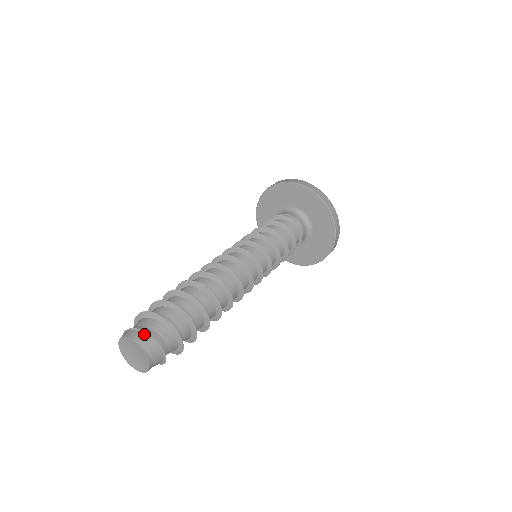
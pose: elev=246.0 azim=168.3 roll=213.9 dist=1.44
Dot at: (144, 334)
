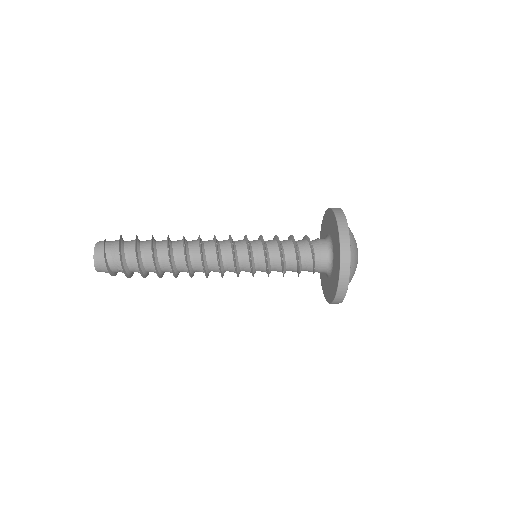
Dot at: (103, 244)
